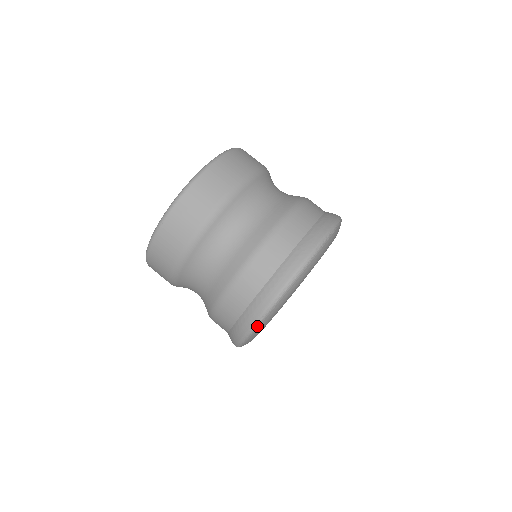
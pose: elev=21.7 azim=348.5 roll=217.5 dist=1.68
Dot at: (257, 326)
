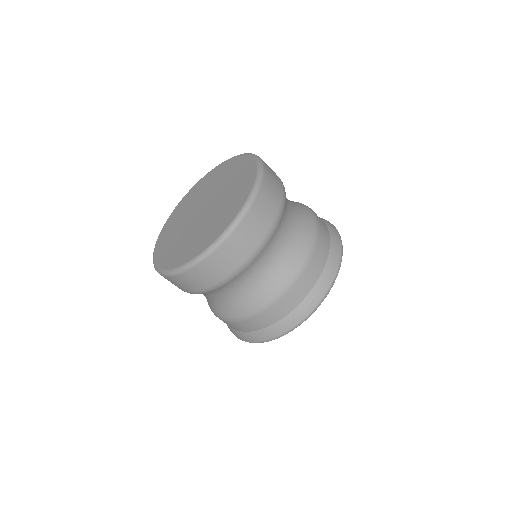
Dot at: occluded
